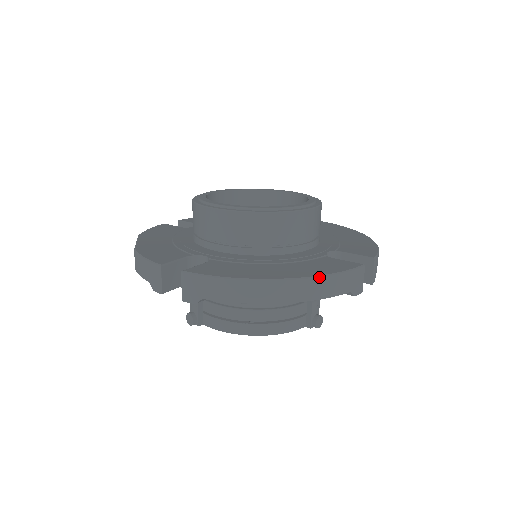
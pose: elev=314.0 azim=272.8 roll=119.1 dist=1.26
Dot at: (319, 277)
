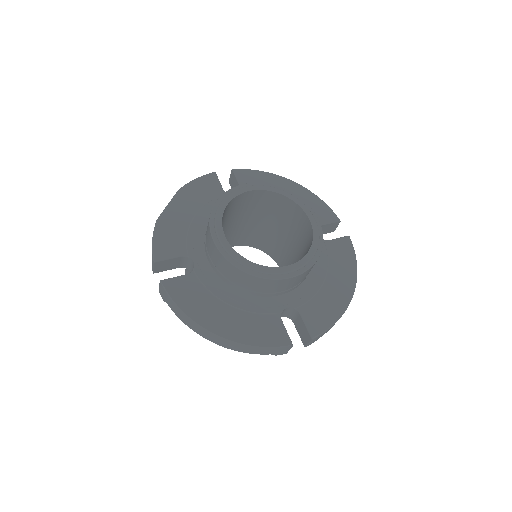
Dot at: (241, 345)
